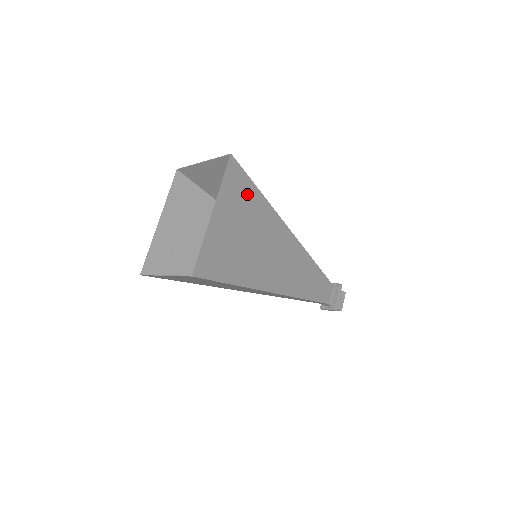
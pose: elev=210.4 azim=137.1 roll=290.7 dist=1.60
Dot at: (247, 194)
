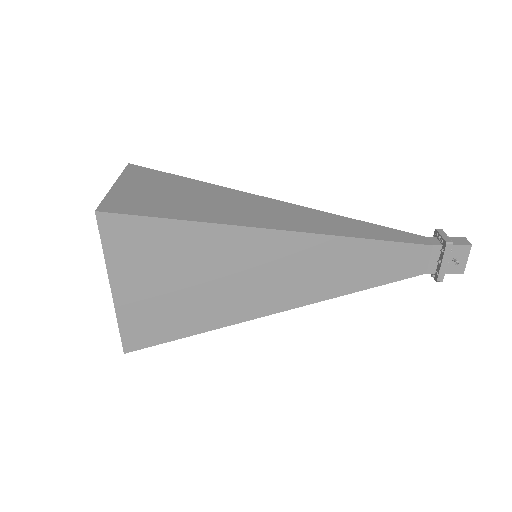
Dot at: (158, 238)
